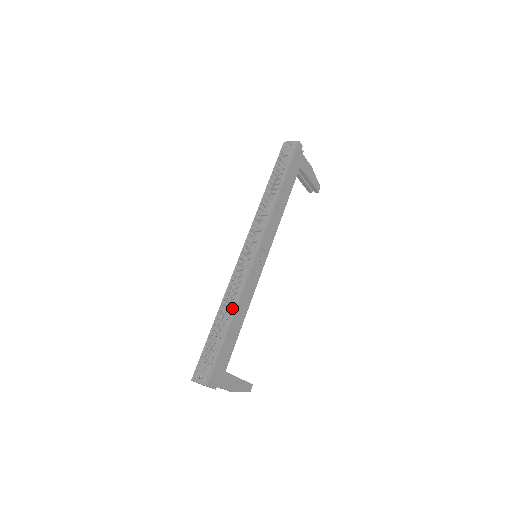
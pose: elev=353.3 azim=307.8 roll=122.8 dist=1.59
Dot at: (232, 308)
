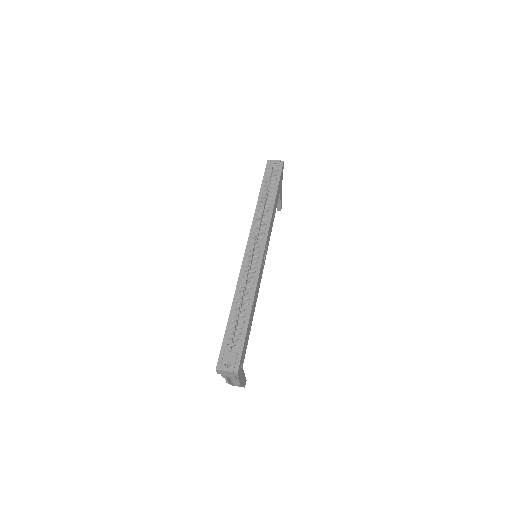
Dot at: (249, 300)
